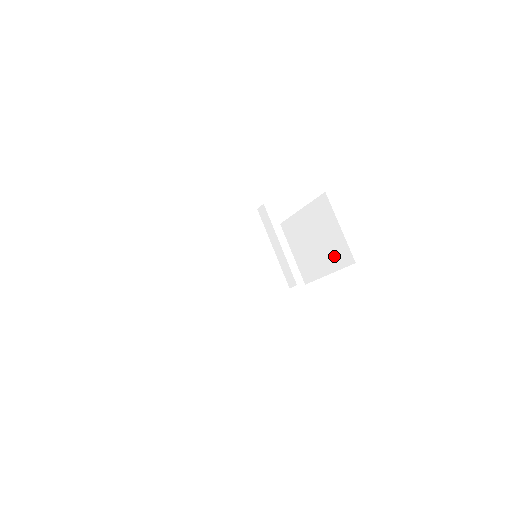
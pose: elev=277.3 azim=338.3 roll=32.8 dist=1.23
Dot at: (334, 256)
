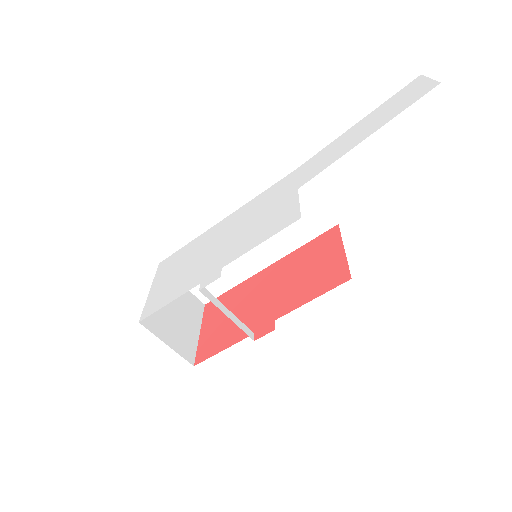
Dot at: occluded
